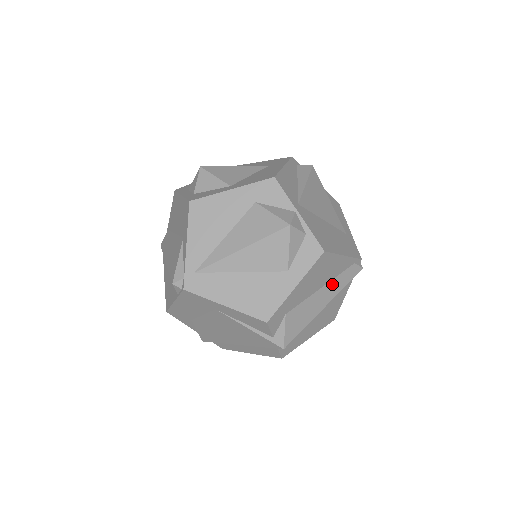
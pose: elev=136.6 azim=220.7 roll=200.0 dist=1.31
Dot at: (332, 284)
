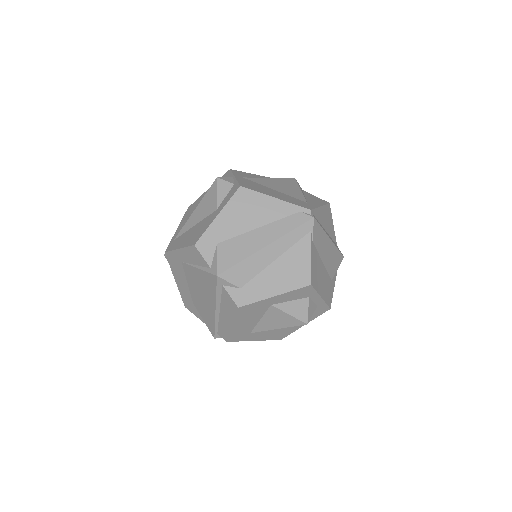
Dot at: (272, 227)
